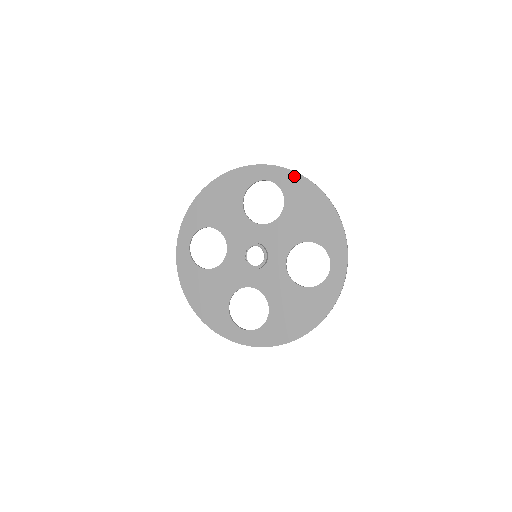
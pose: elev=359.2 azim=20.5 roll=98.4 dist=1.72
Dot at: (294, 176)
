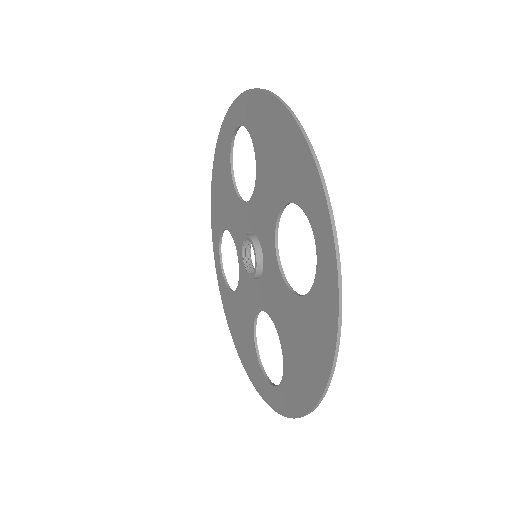
Dot at: (251, 98)
